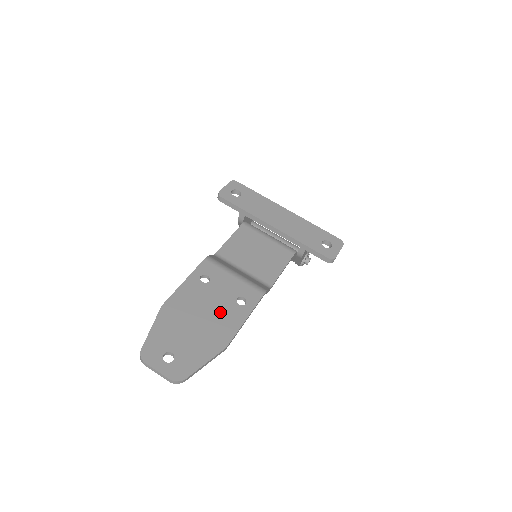
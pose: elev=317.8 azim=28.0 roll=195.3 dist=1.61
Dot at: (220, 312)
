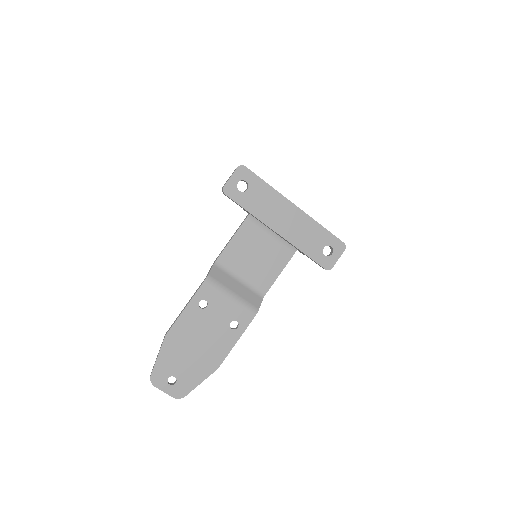
Dot at: (215, 338)
